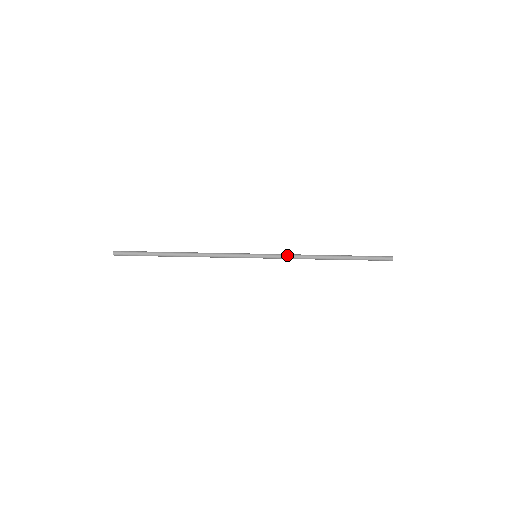
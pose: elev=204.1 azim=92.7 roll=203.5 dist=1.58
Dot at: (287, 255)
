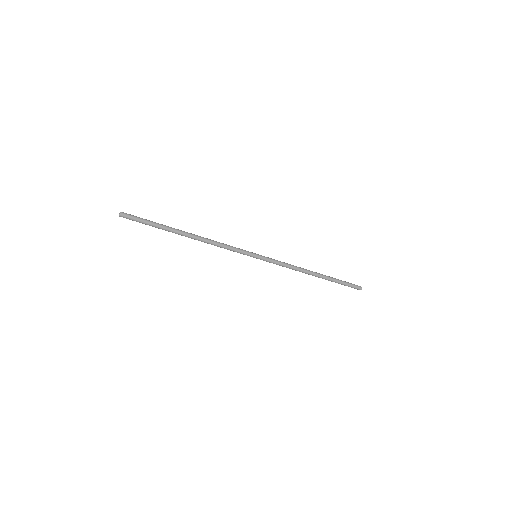
Dot at: (283, 263)
